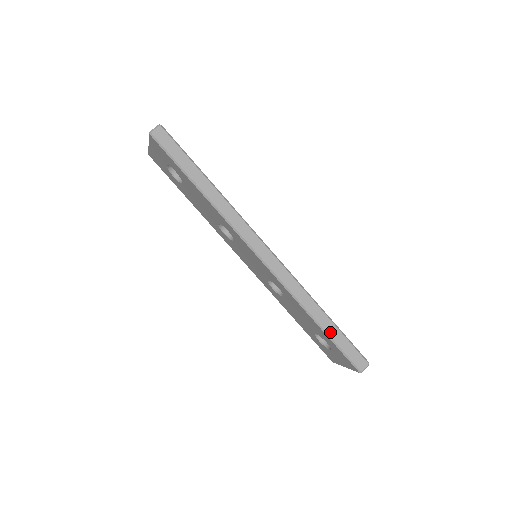
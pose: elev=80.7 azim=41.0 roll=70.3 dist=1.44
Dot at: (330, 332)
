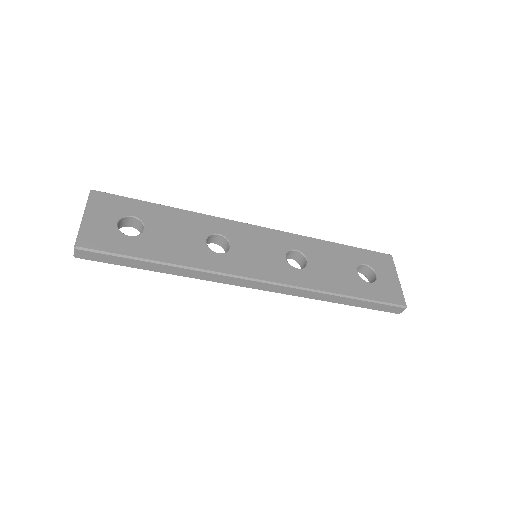
Dot at: (355, 305)
